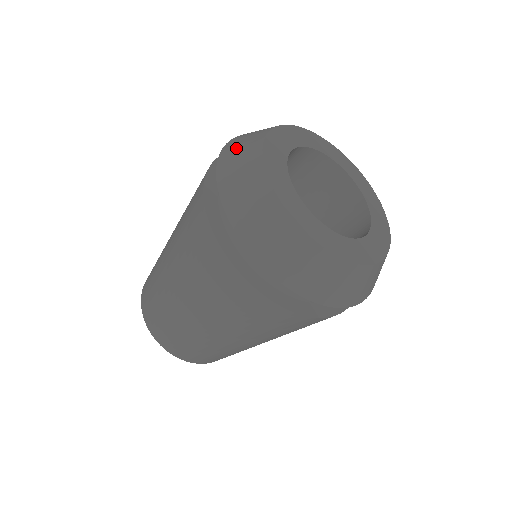
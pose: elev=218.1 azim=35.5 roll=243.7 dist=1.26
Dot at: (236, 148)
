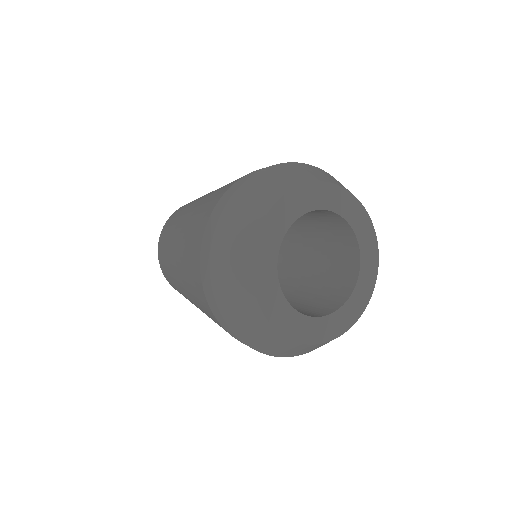
Dot at: (225, 266)
